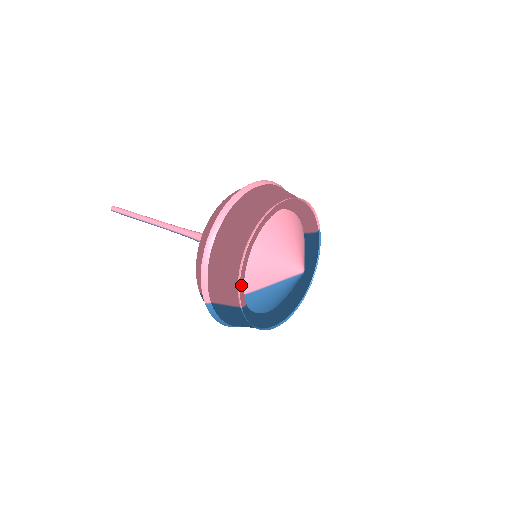
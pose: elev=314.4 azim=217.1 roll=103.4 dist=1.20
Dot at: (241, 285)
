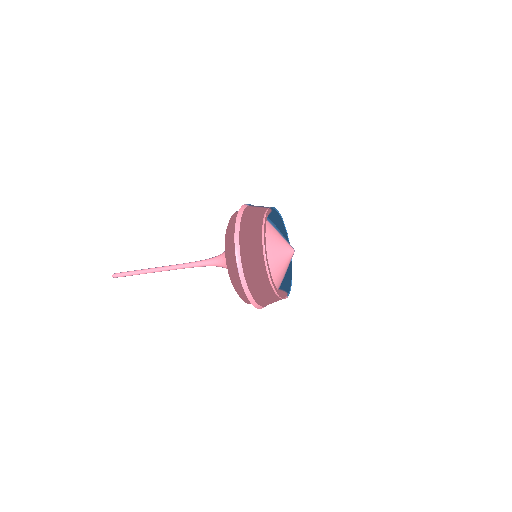
Dot at: (283, 297)
